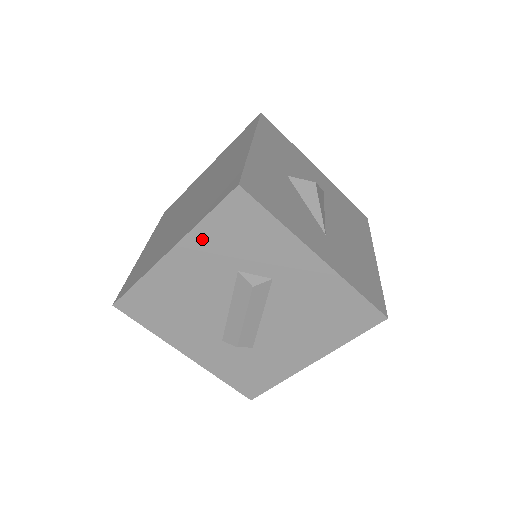
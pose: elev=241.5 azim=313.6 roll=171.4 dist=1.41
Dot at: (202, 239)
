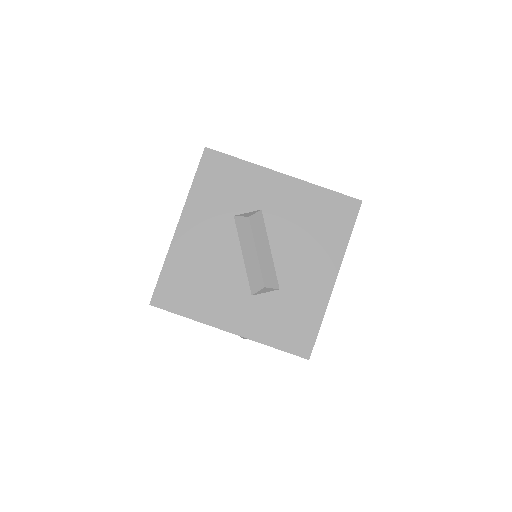
Dot at: (197, 201)
